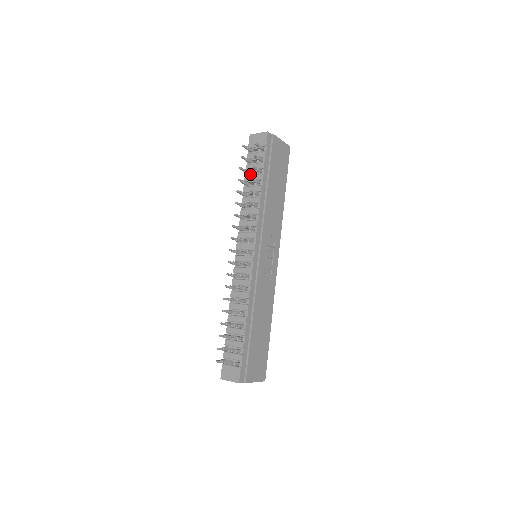
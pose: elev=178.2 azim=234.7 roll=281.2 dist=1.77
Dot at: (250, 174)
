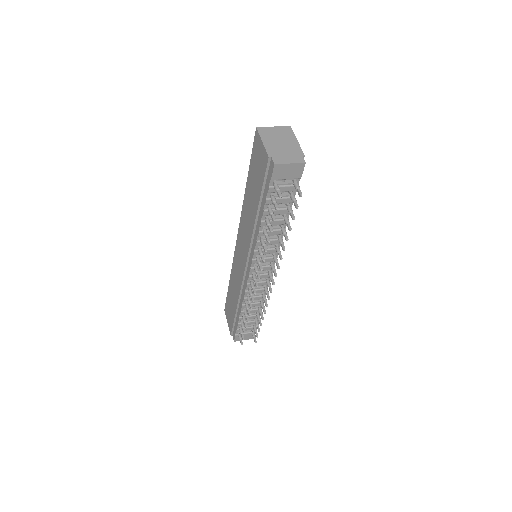
Dot at: (271, 208)
